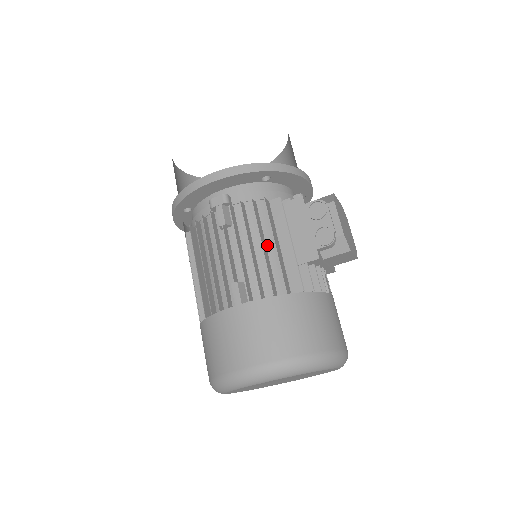
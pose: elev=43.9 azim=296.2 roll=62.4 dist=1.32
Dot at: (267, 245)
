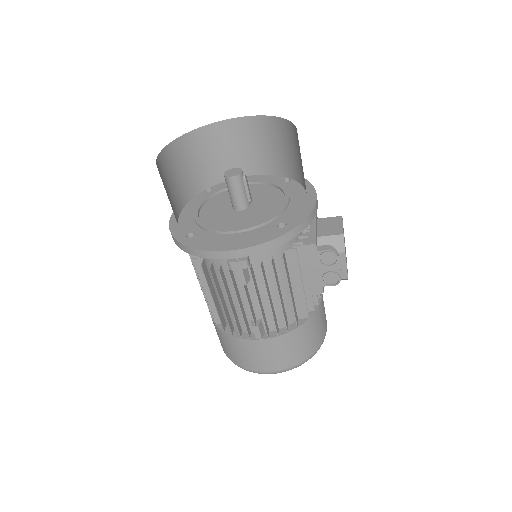
Dot at: (282, 290)
